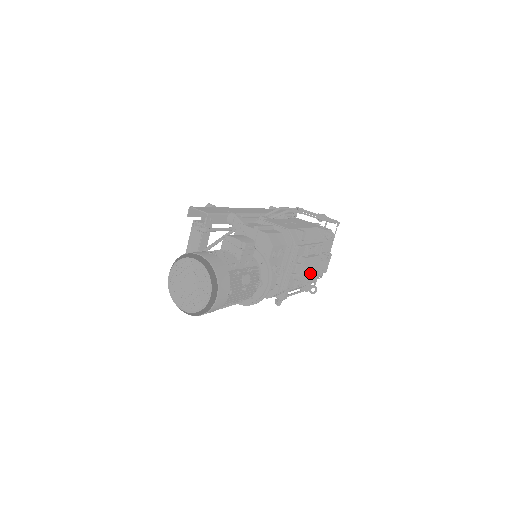
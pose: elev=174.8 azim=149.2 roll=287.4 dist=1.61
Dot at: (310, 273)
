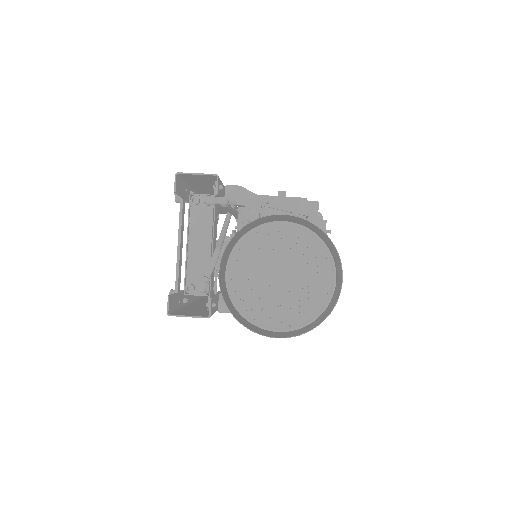
Dot at: occluded
